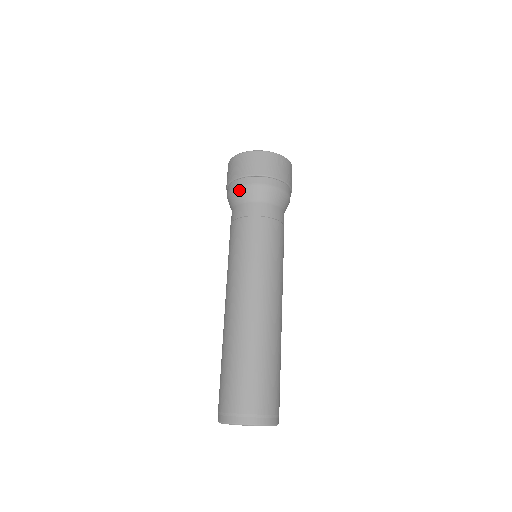
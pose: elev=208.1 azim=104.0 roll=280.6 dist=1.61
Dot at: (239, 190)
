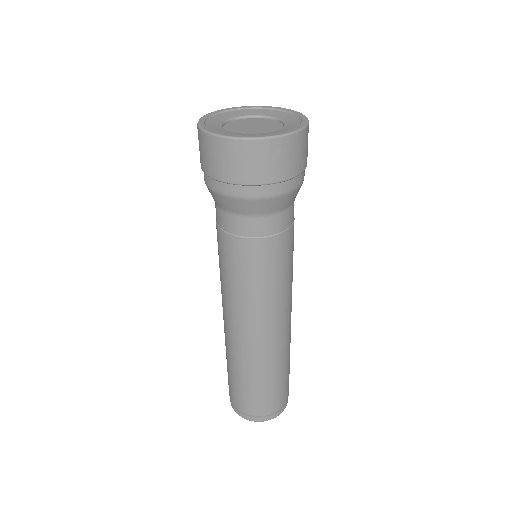
Dot at: (214, 194)
